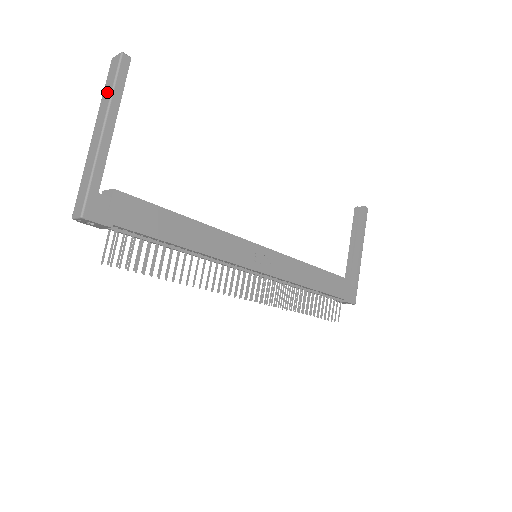
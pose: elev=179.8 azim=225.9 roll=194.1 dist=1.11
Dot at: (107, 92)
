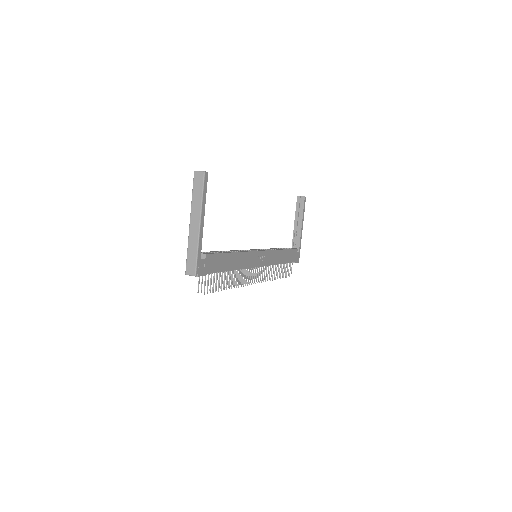
Dot at: (197, 197)
